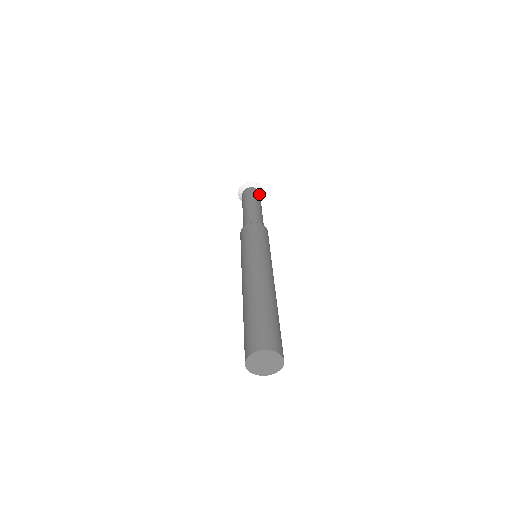
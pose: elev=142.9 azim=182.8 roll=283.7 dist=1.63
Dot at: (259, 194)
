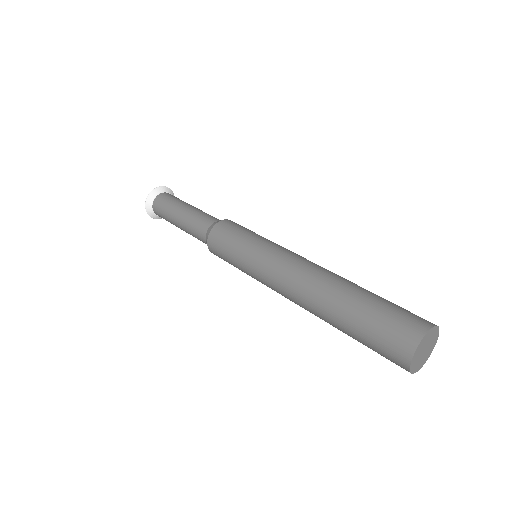
Dot at: occluded
